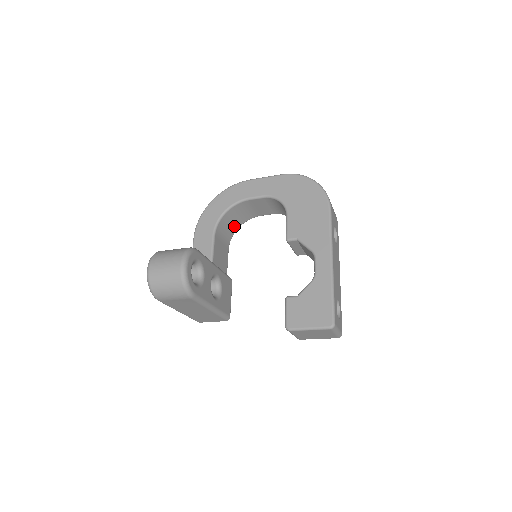
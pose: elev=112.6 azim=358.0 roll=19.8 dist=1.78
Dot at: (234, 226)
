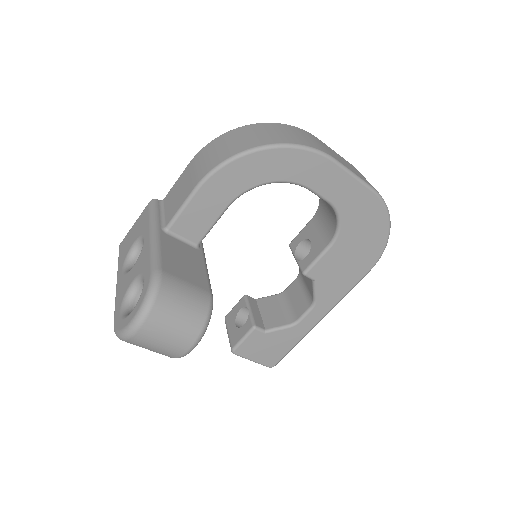
Dot at: occluded
